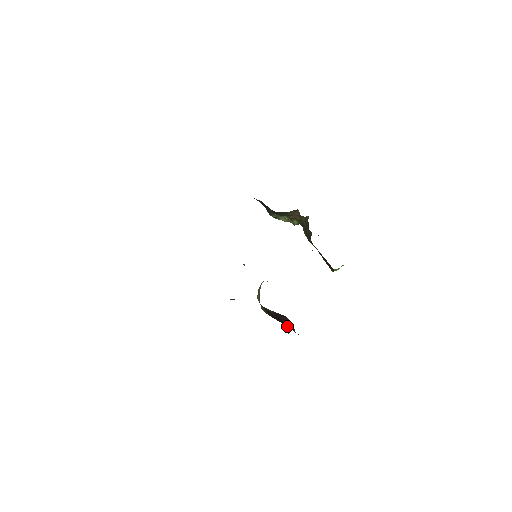
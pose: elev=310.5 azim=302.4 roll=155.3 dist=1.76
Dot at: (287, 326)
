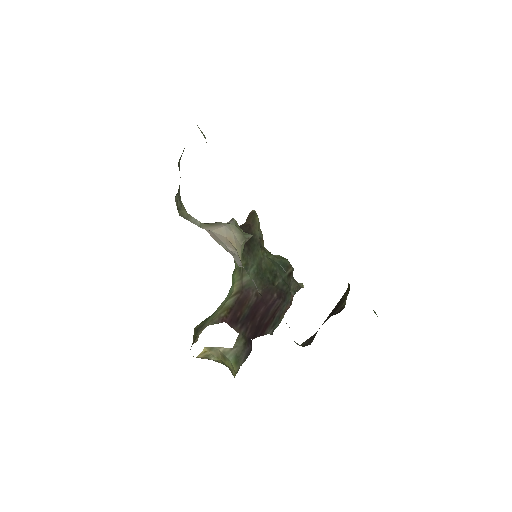
Dot at: (249, 334)
